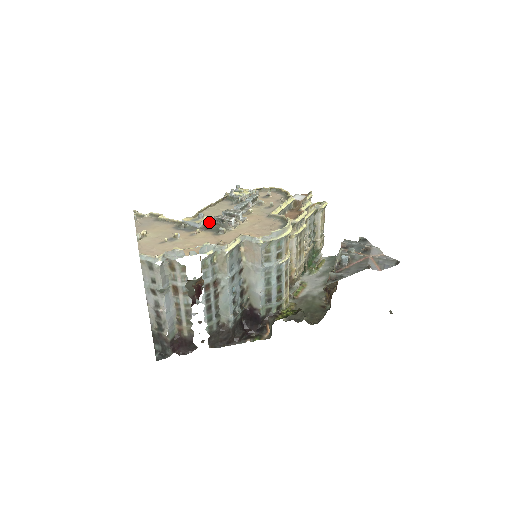
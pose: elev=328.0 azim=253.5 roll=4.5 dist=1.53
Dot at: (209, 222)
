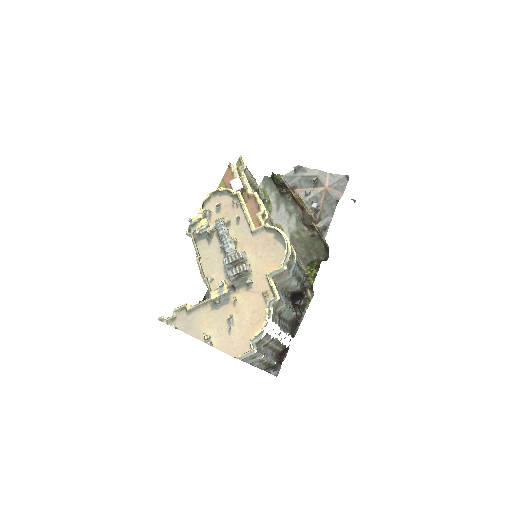
Dot at: (225, 279)
